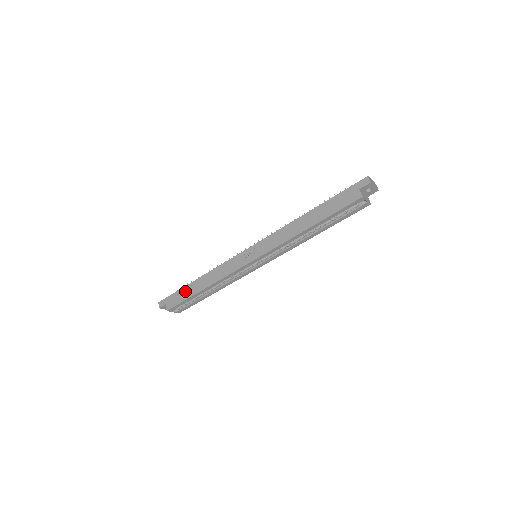
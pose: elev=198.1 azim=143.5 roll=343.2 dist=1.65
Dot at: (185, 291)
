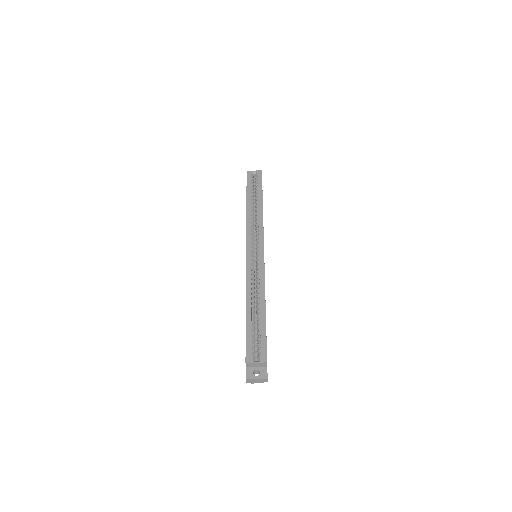
Dot at: occluded
